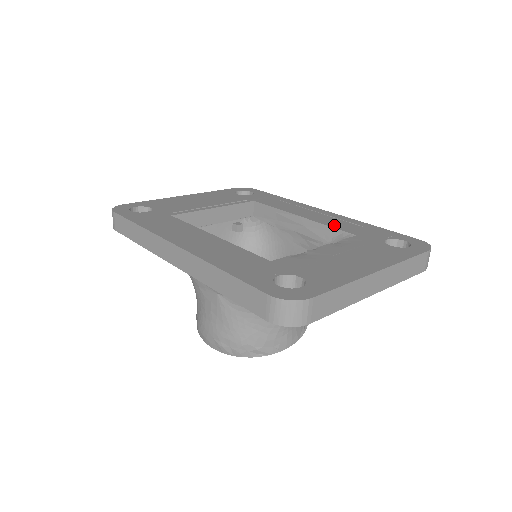
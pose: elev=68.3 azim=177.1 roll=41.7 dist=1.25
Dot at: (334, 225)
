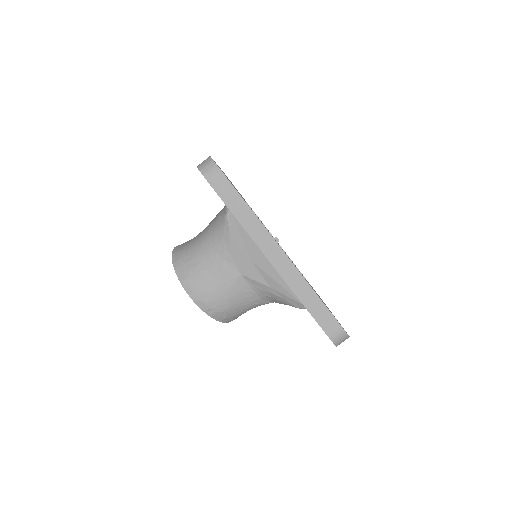
Dot at: occluded
